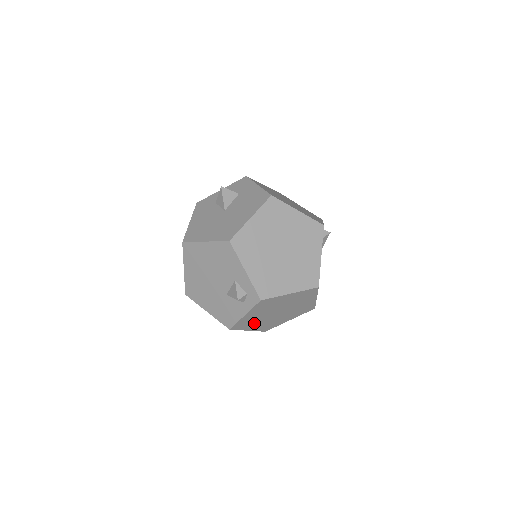
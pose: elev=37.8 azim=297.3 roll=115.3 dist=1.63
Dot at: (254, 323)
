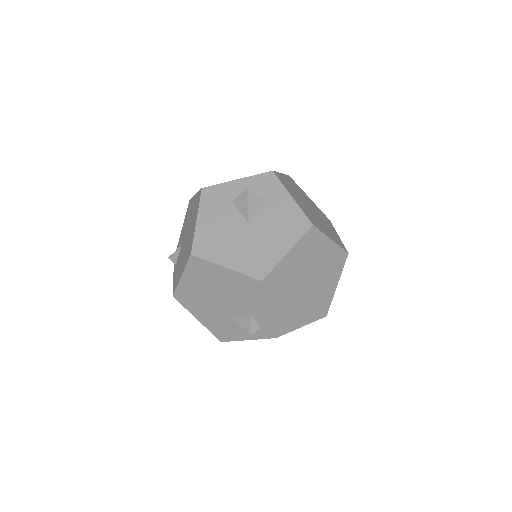
Dot at: occluded
